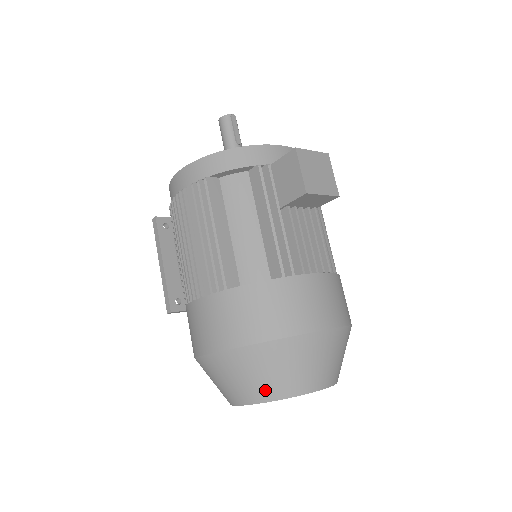
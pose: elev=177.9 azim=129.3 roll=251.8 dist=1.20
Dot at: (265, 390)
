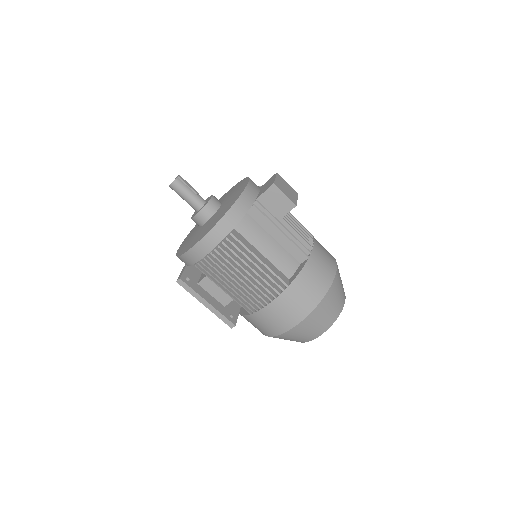
Dot at: (331, 318)
